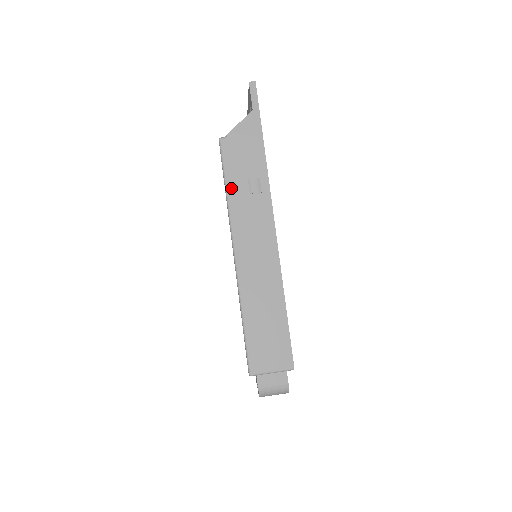
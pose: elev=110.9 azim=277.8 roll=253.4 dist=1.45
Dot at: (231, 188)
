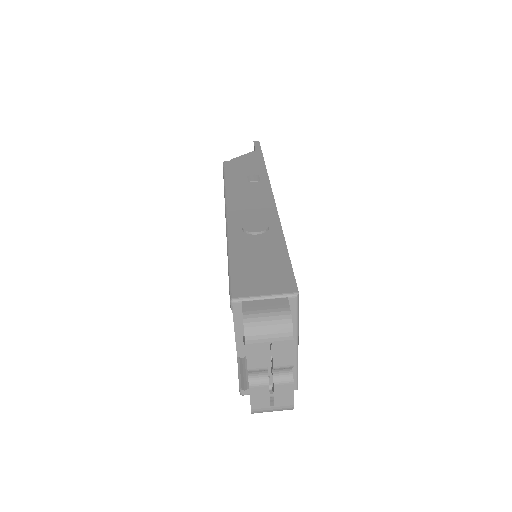
Dot at: (230, 180)
